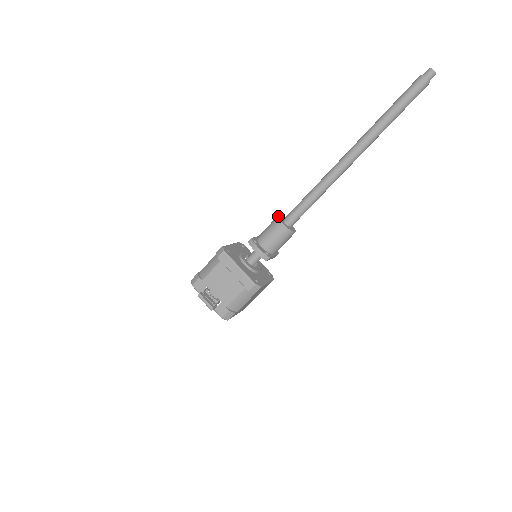
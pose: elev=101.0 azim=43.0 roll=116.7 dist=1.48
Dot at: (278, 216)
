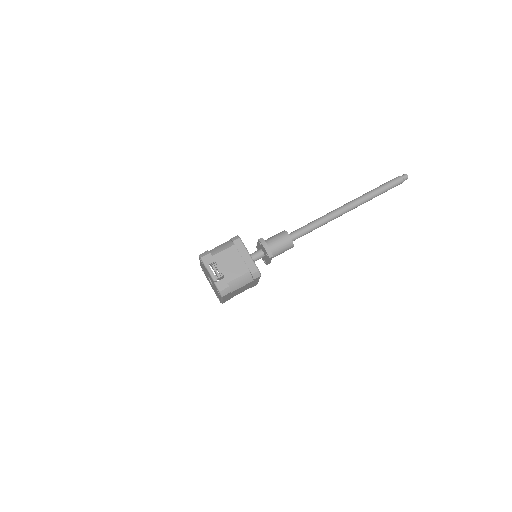
Dot at: occluded
